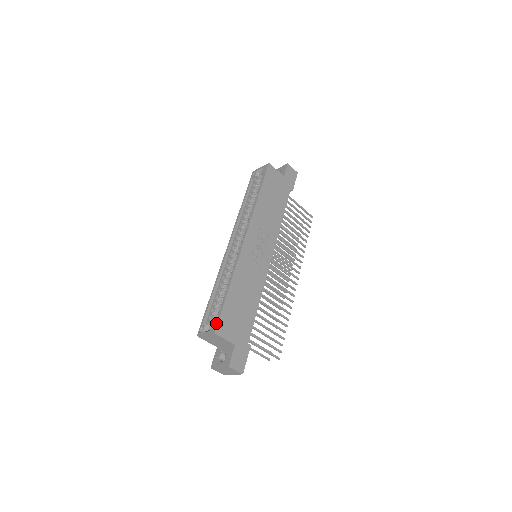
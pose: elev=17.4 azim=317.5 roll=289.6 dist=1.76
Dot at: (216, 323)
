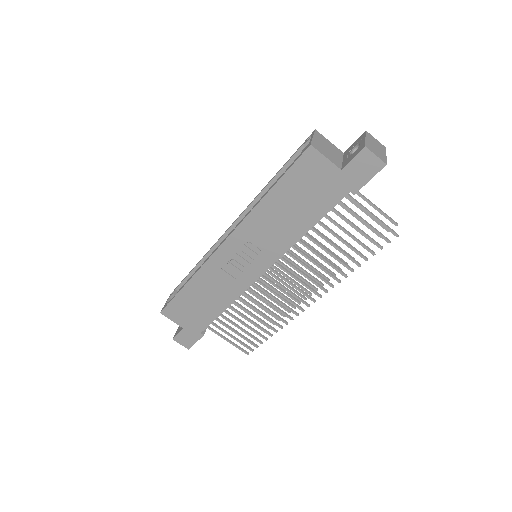
Dot at: (165, 306)
